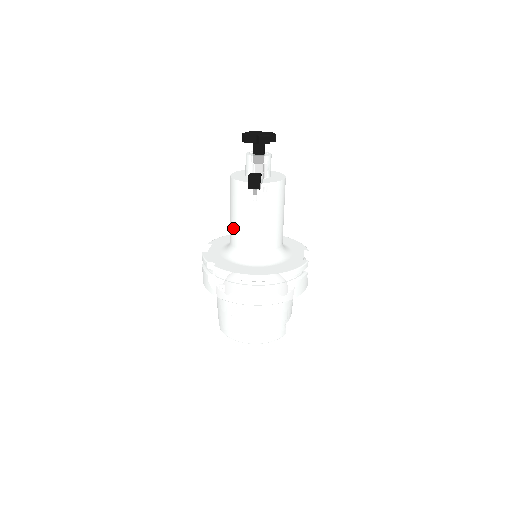
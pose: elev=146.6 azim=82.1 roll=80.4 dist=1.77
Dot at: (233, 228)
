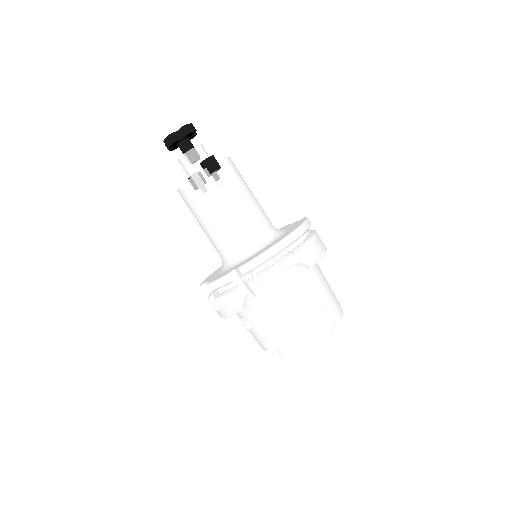
Dot at: (220, 231)
